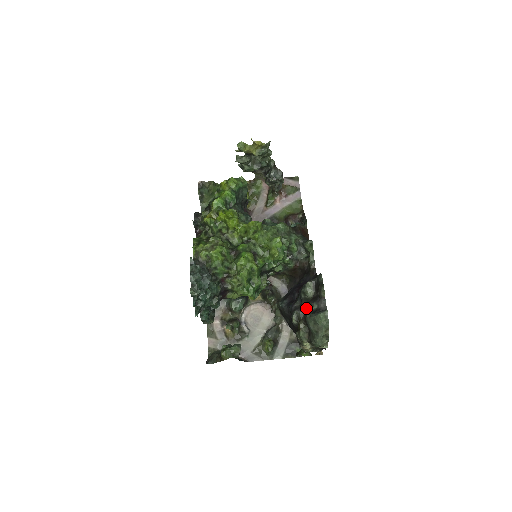
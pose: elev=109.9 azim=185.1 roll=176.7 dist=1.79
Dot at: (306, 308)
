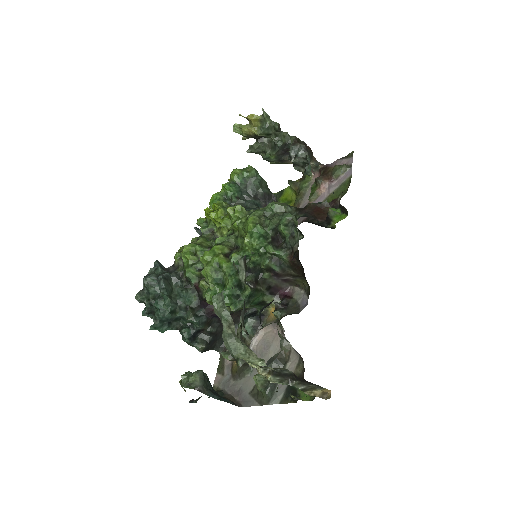
Dot at: occluded
